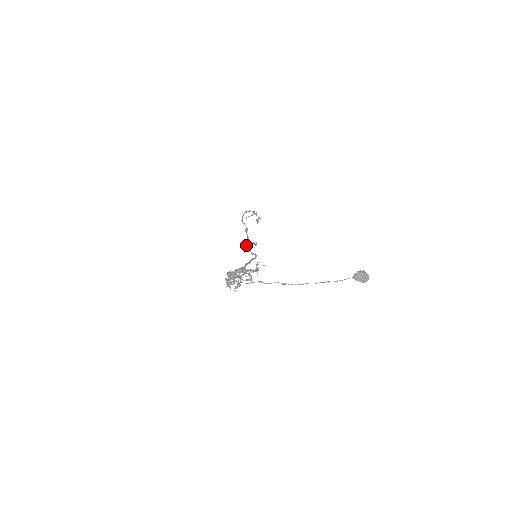
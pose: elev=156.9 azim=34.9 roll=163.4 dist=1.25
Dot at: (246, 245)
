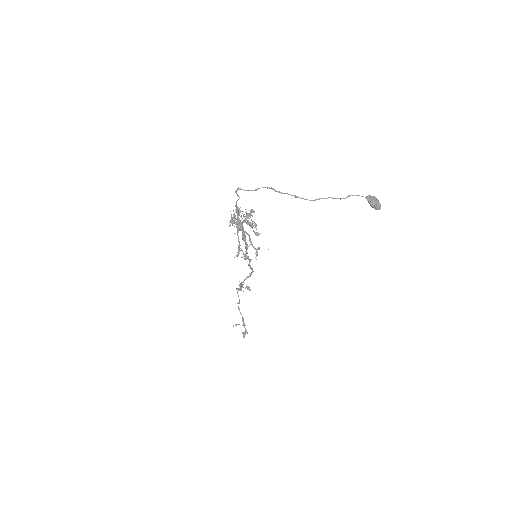
Dot at: (240, 285)
